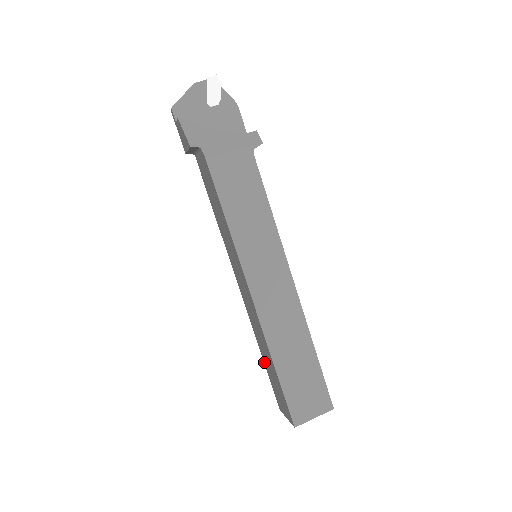
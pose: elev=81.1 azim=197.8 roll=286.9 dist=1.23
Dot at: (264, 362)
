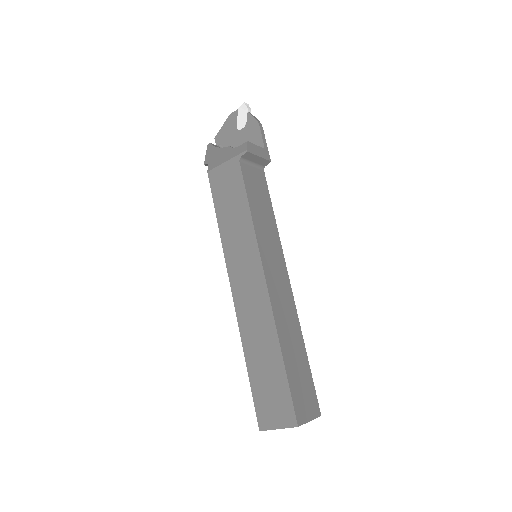
Dot at: occluded
